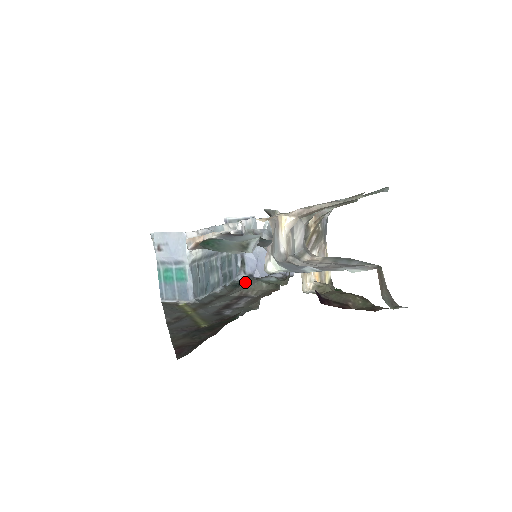
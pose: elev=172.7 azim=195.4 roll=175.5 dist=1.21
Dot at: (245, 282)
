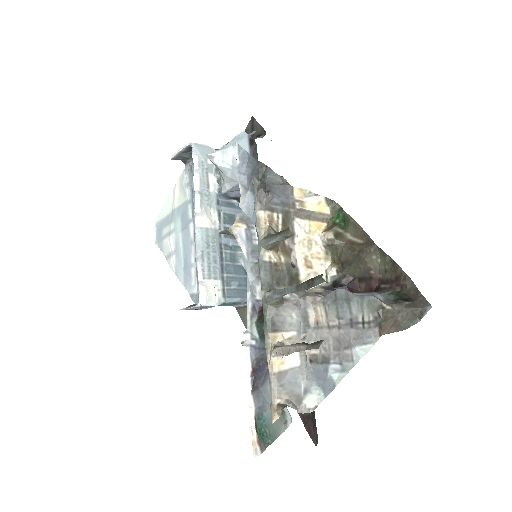
Dot at: occluded
